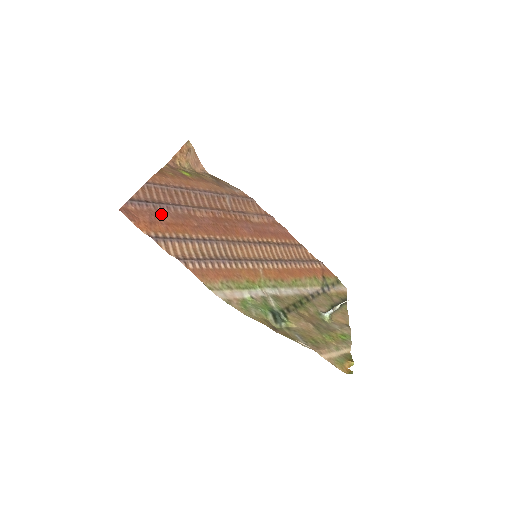
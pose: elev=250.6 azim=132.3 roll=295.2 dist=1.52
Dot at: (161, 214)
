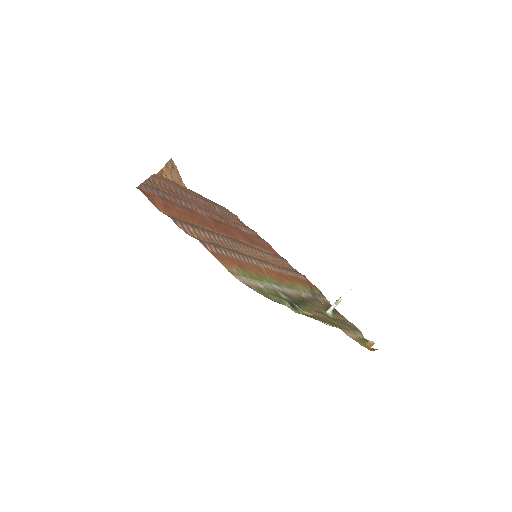
Dot at: (171, 202)
